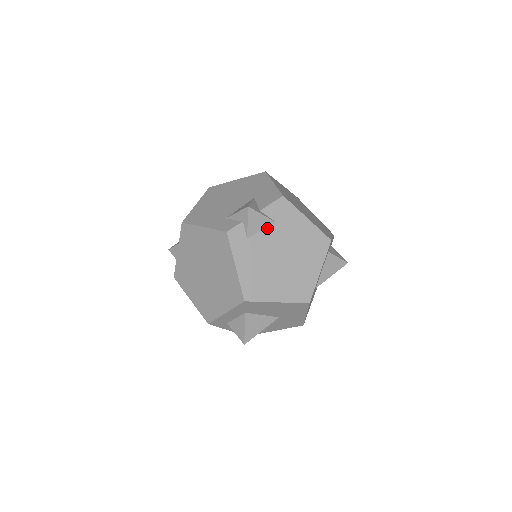
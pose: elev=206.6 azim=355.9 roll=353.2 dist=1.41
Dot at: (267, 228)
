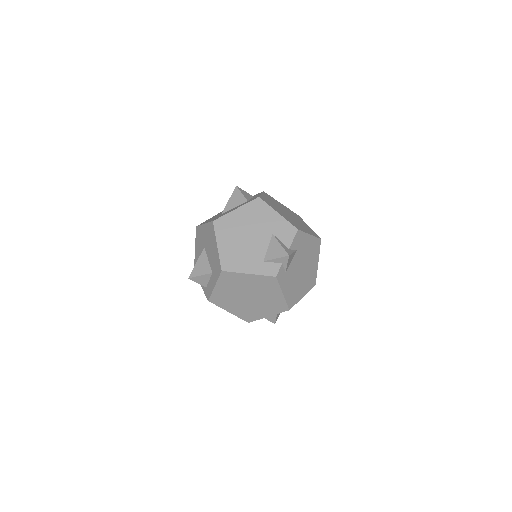
Dot at: (293, 257)
